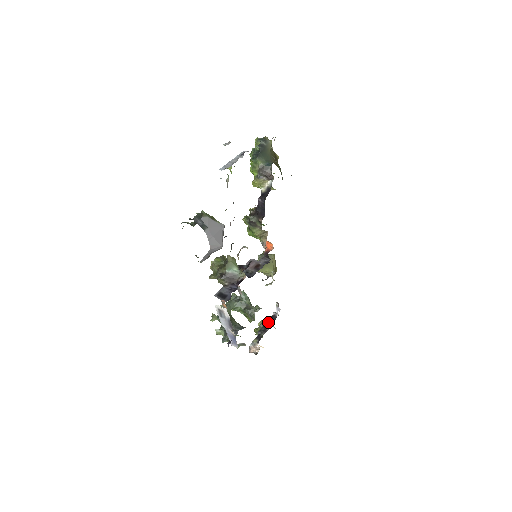
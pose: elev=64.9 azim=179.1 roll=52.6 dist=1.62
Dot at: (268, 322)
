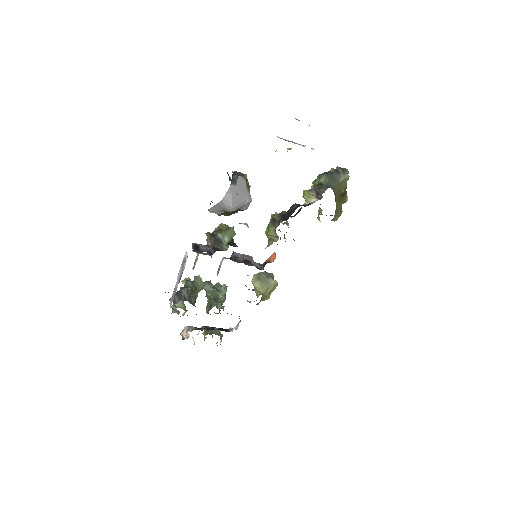
Dot at: (219, 328)
